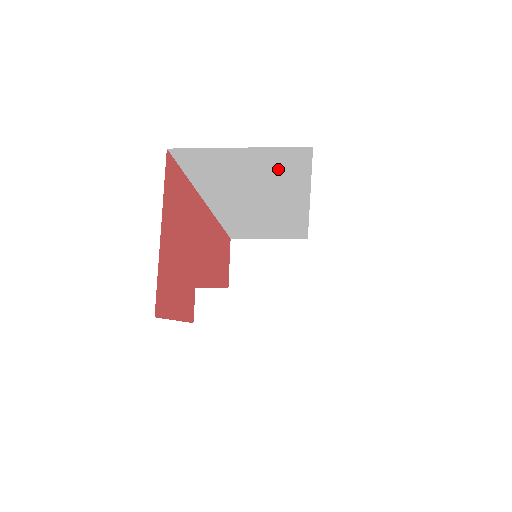
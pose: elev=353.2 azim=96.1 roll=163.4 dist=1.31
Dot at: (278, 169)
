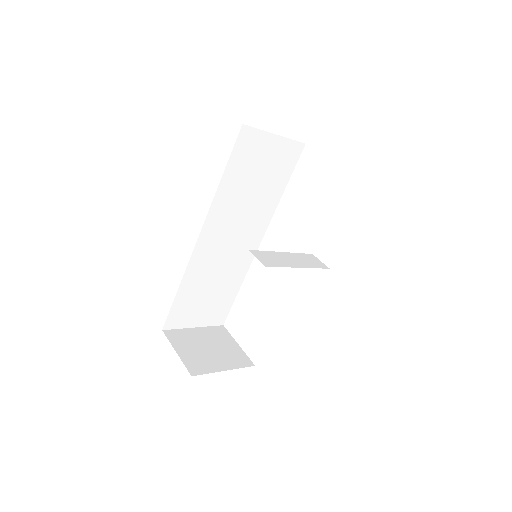
Dot at: (277, 170)
